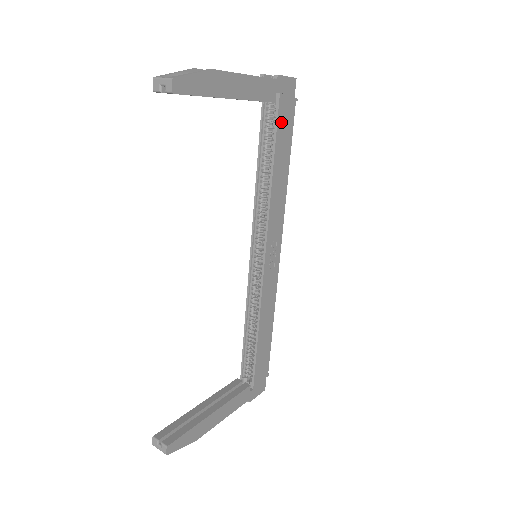
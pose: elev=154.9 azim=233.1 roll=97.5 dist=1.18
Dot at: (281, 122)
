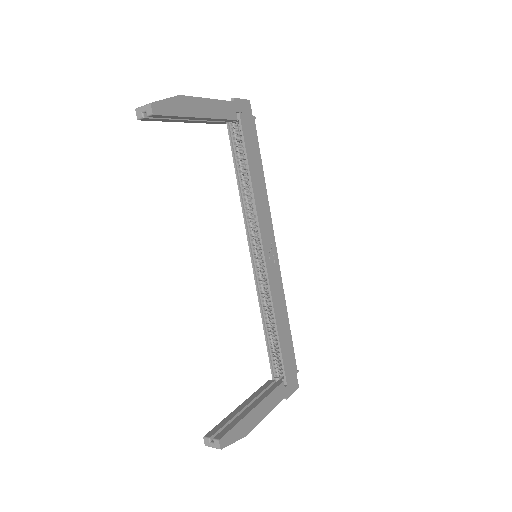
Dot at: (246, 136)
